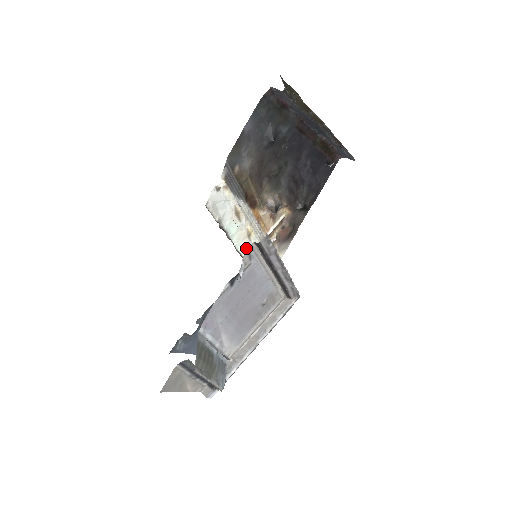
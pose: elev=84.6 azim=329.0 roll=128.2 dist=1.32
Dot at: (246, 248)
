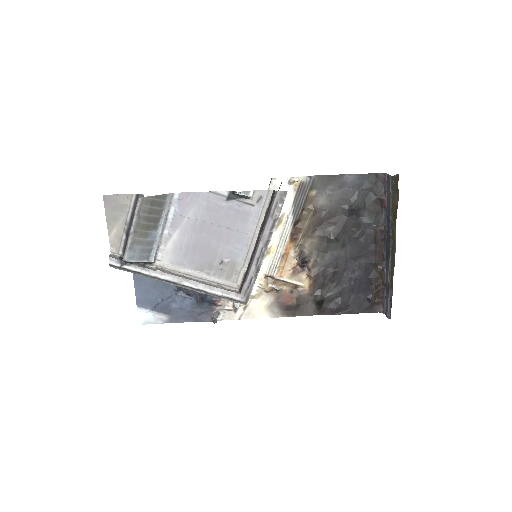
Dot at: occluded
